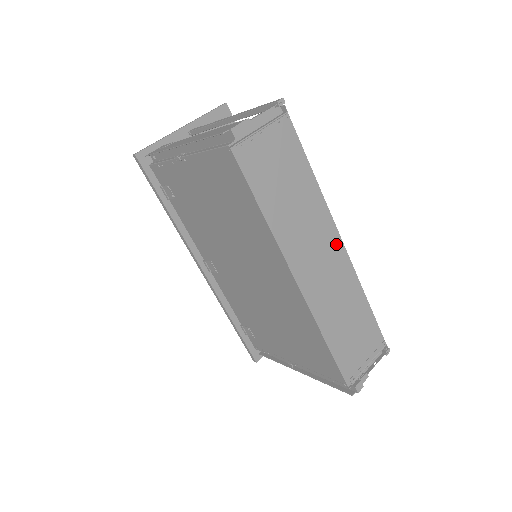
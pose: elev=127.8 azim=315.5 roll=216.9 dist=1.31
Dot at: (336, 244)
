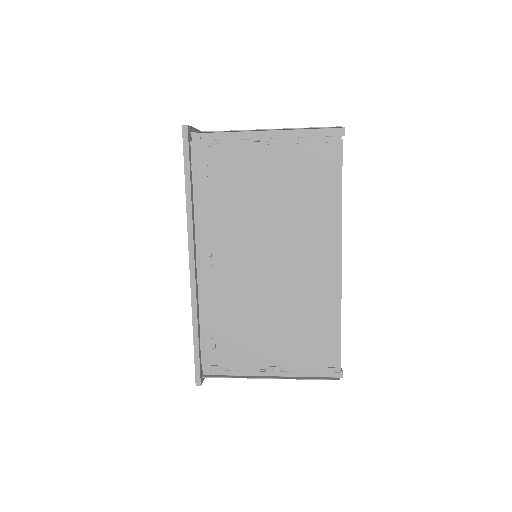
Dot at: occluded
